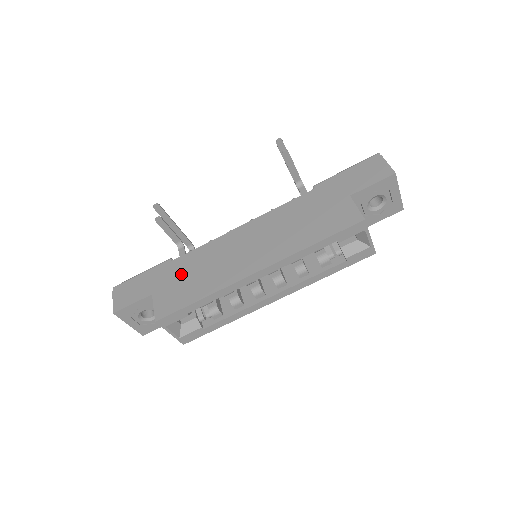
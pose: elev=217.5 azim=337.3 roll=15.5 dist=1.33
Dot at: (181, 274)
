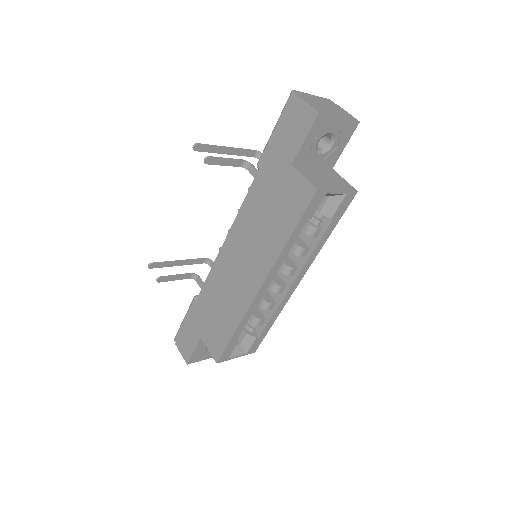
Dot at: (209, 311)
